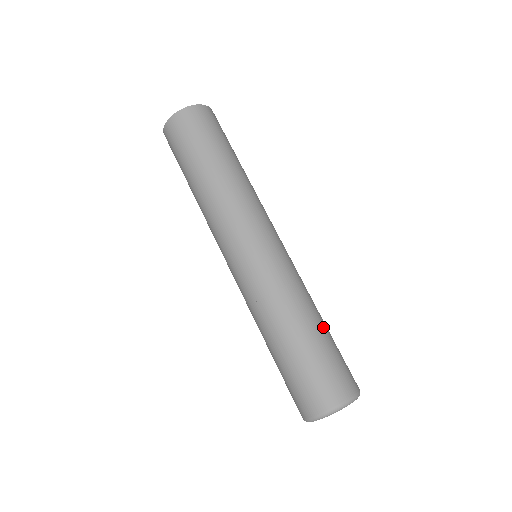
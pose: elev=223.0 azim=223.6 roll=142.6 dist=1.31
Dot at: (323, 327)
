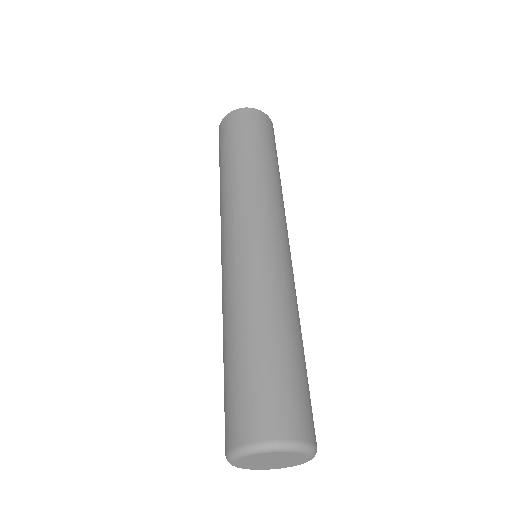
Dot at: occluded
